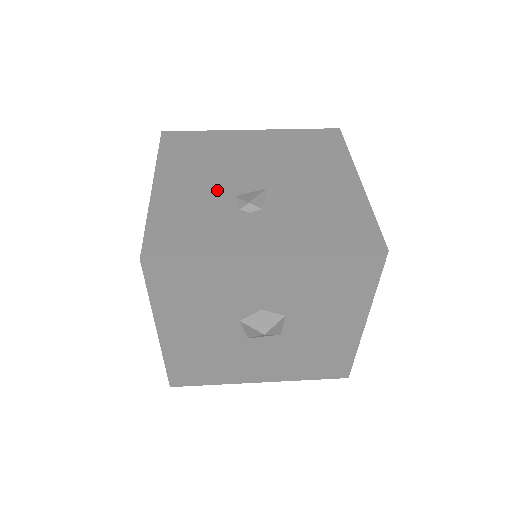
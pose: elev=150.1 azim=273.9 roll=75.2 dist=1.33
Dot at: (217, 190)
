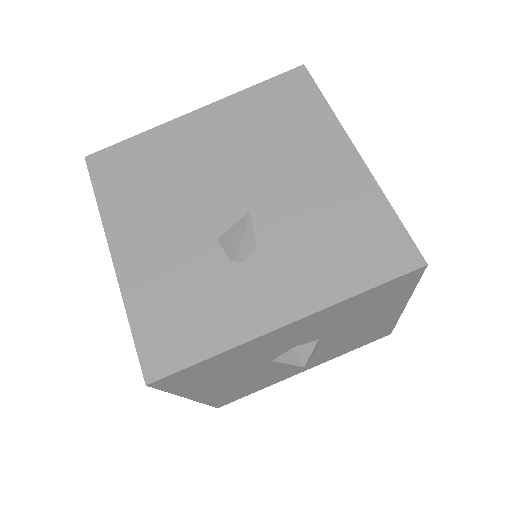
Dot at: (191, 238)
